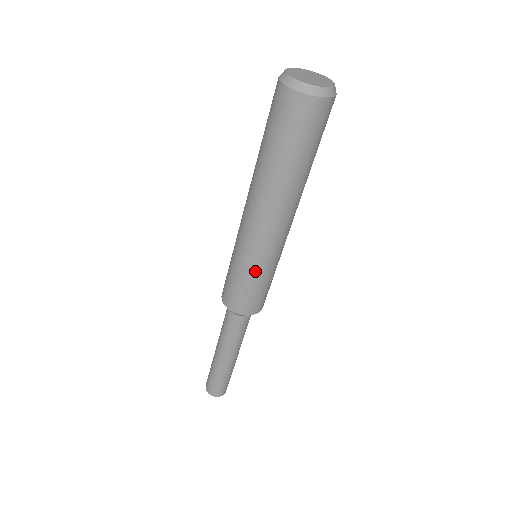
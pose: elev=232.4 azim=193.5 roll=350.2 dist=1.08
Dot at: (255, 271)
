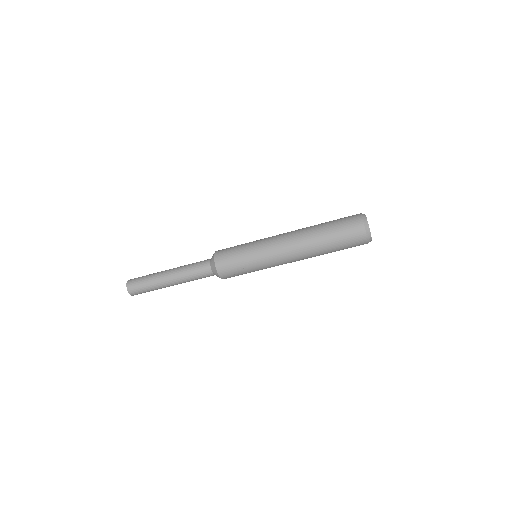
Dot at: (256, 266)
